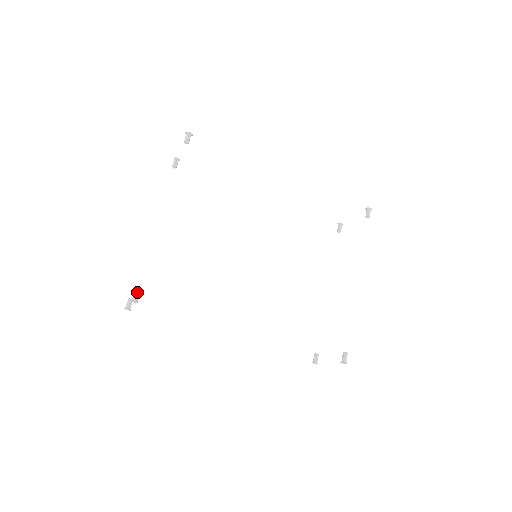
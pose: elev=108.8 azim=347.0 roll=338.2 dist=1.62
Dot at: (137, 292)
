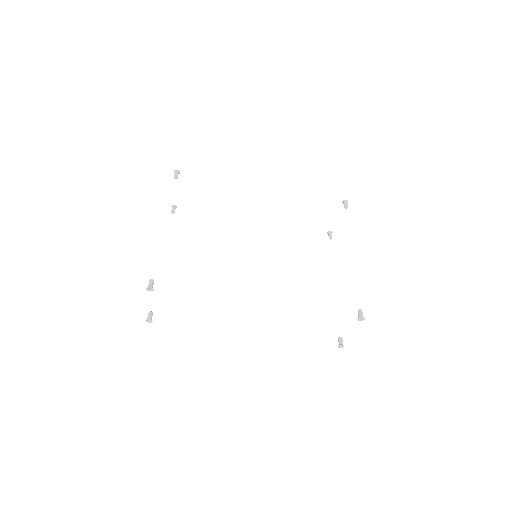
Dot at: (151, 281)
